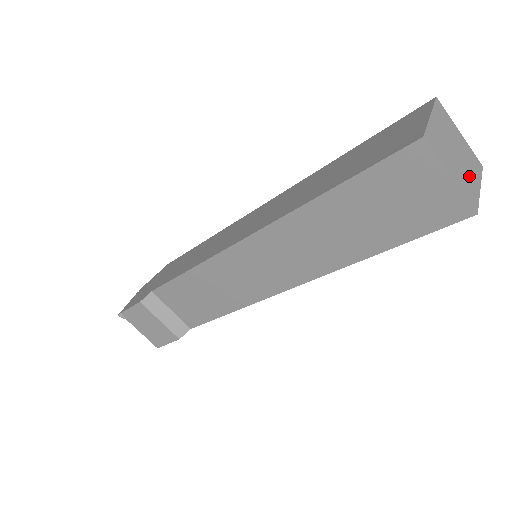
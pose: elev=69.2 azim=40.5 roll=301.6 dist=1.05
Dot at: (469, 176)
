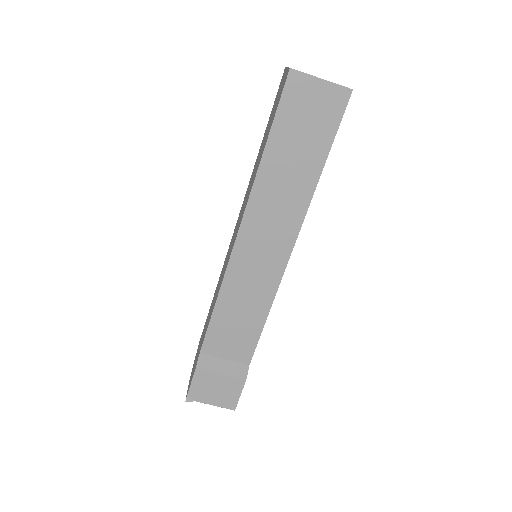
Dot at: occluded
